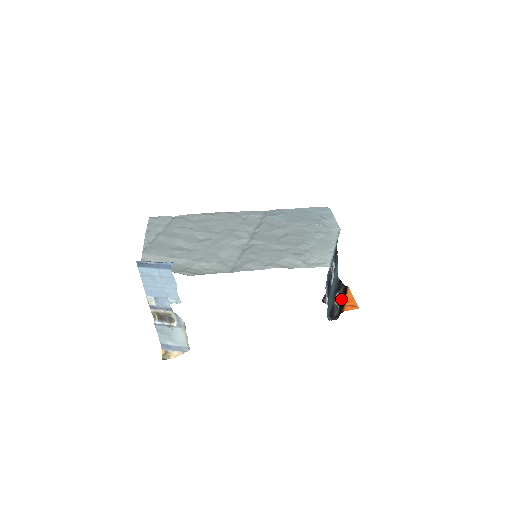
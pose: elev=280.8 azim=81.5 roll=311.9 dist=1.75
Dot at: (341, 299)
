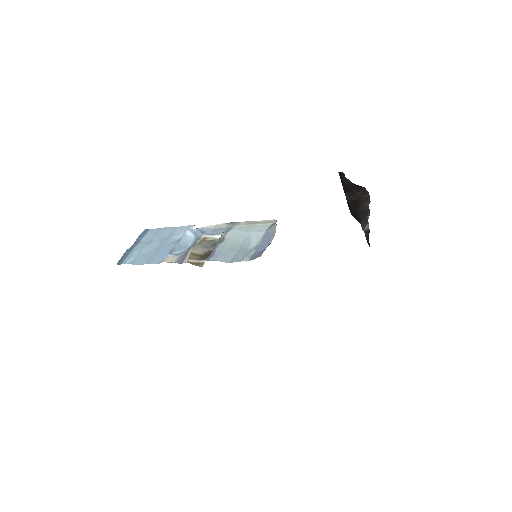
Dot at: (363, 212)
